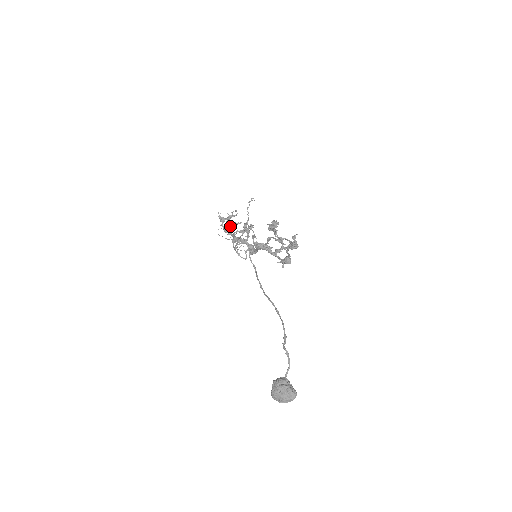
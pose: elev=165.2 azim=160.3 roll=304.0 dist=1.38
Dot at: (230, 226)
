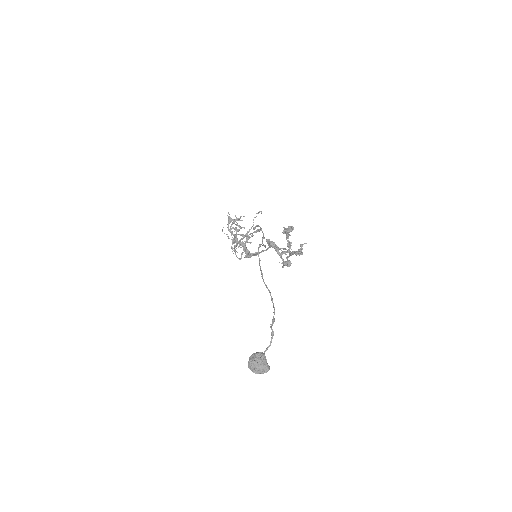
Dot at: (235, 228)
